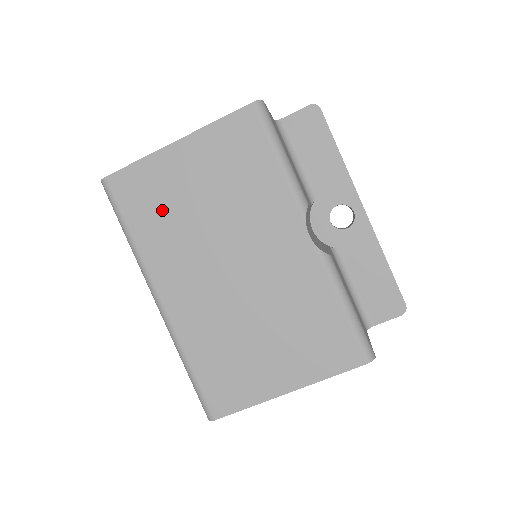
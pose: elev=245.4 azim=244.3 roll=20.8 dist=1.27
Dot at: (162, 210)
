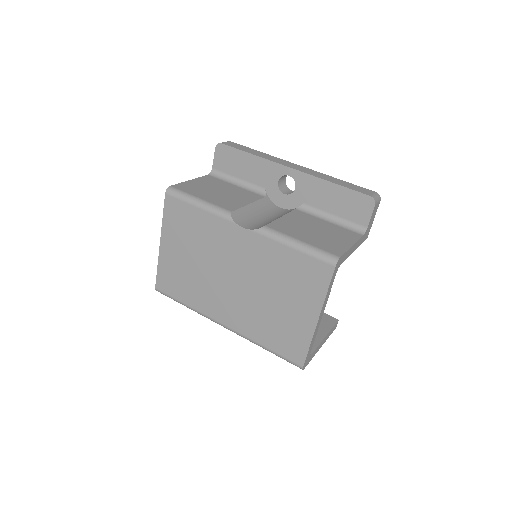
Dot at: (185, 280)
